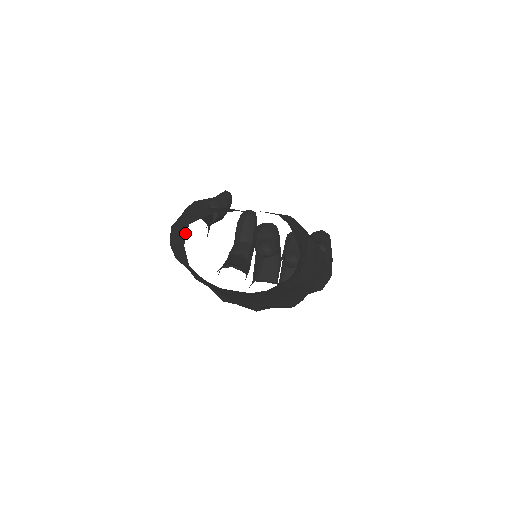
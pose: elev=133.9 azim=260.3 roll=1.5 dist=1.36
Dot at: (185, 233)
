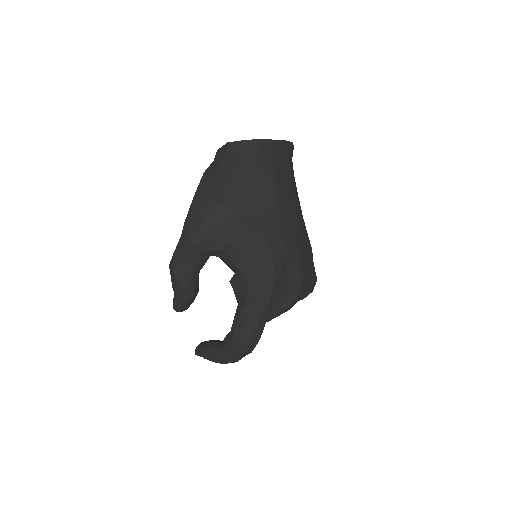
Dot at: (218, 157)
